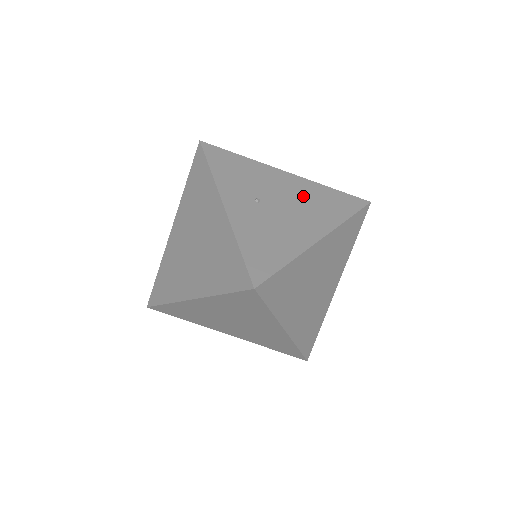
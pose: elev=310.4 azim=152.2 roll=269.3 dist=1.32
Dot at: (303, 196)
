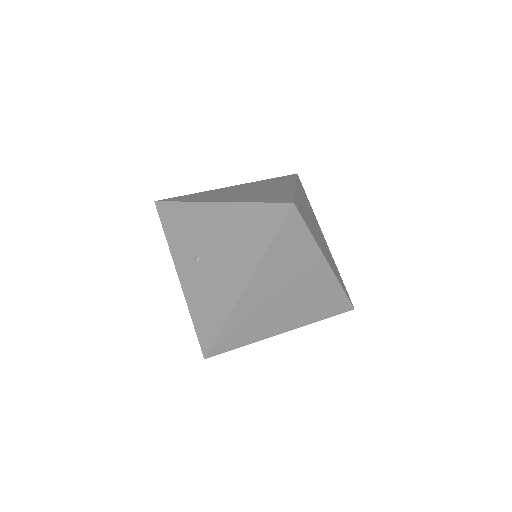
Dot at: (230, 232)
